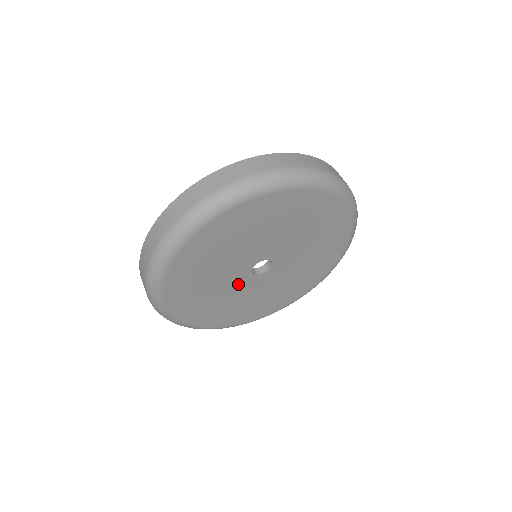
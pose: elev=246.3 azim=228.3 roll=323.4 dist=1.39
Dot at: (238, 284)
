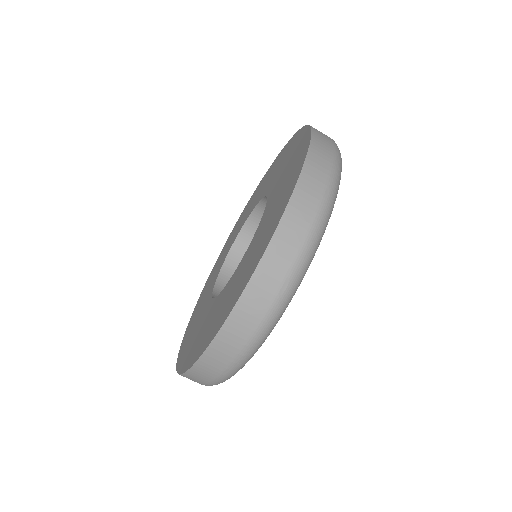
Dot at: occluded
